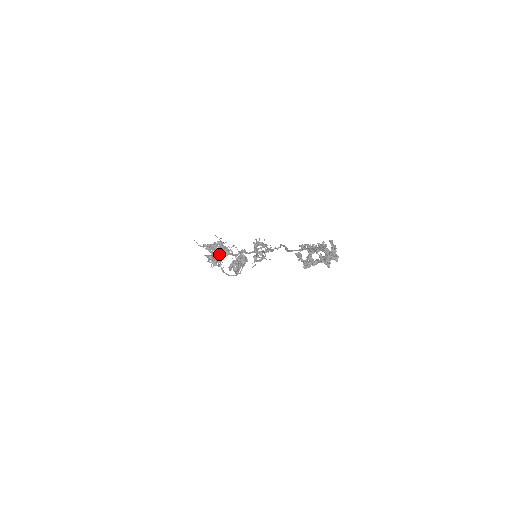
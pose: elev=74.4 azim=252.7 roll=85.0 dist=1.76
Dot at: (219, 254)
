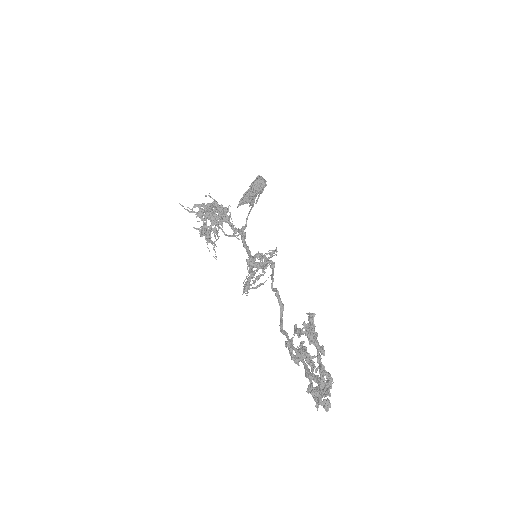
Dot at: (216, 218)
